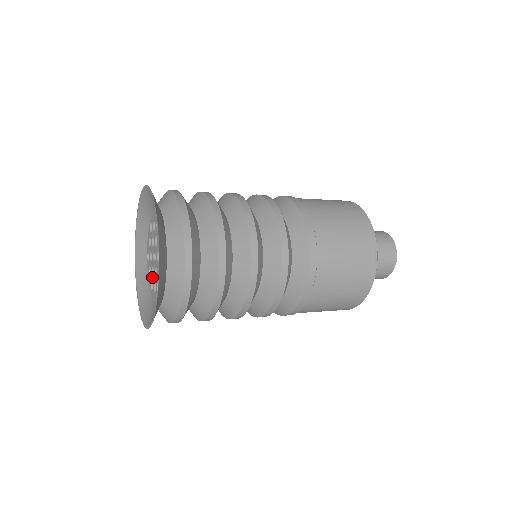
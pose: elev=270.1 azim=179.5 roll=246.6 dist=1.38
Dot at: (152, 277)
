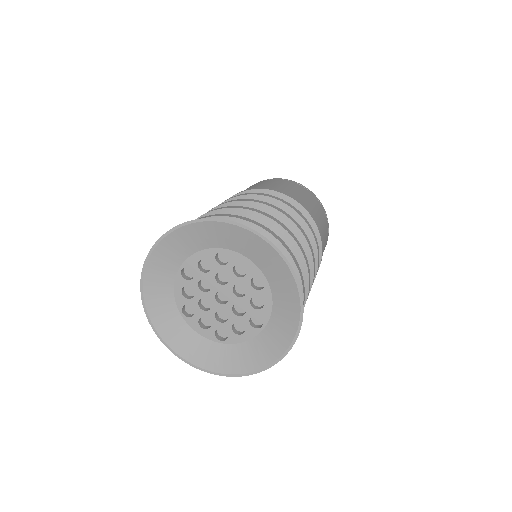
Dot at: (221, 323)
